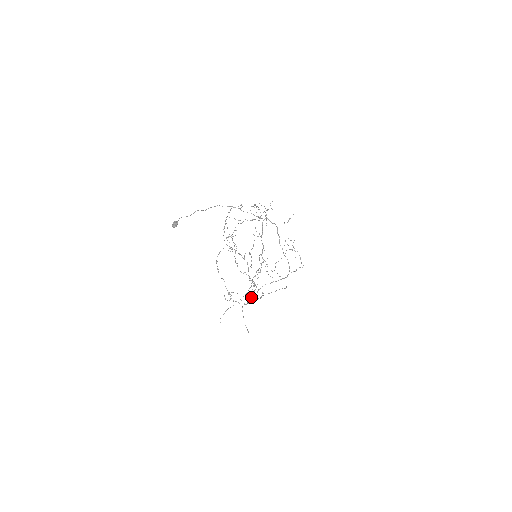
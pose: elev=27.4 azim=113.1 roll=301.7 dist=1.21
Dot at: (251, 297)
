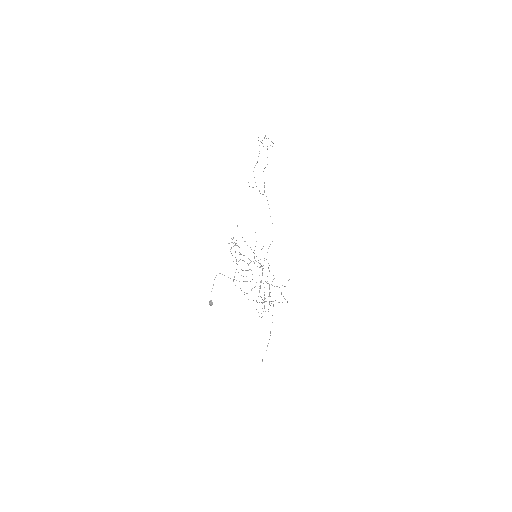
Dot at: occluded
